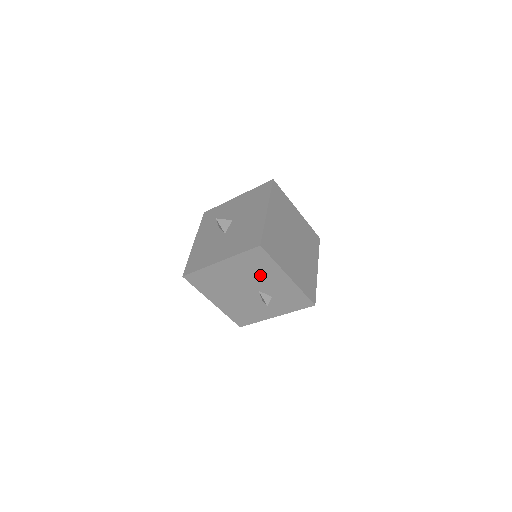
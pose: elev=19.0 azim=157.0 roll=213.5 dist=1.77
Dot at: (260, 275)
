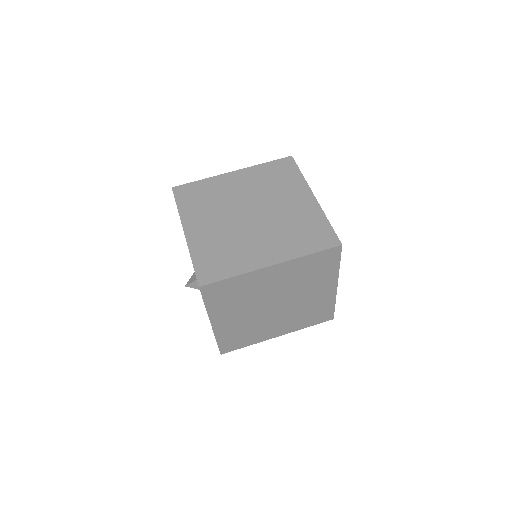
Dot at: occluded
